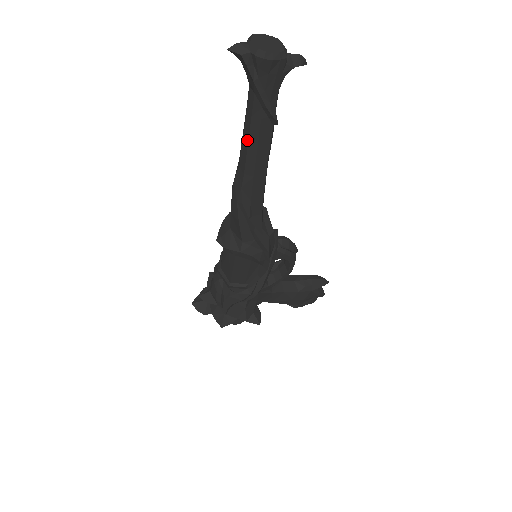
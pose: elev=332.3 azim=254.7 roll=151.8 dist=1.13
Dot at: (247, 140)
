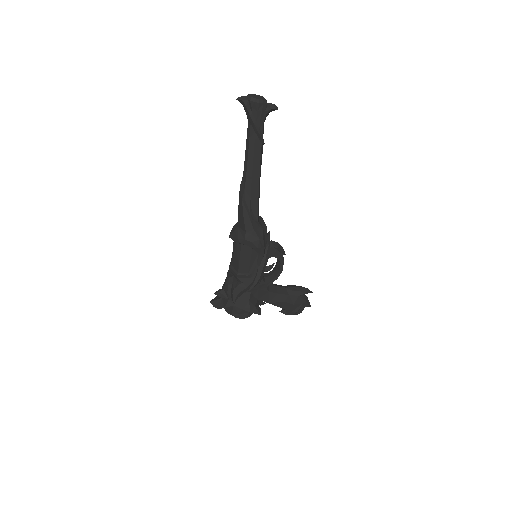
Dot at: (247, 154)
